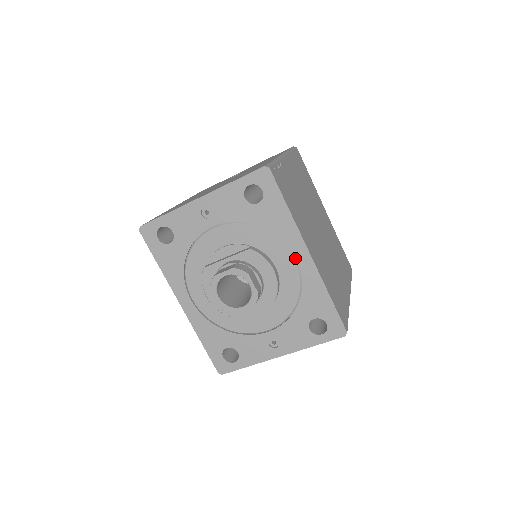
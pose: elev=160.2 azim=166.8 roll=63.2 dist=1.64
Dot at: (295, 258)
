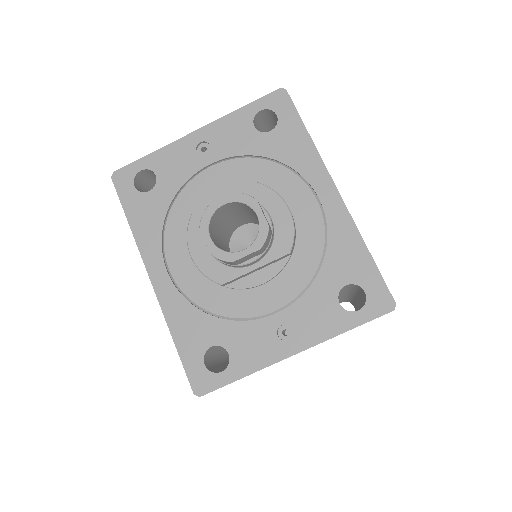
Dot at: (317, 198)
